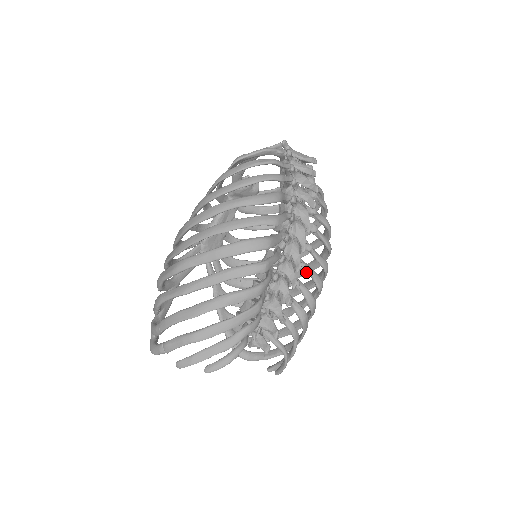
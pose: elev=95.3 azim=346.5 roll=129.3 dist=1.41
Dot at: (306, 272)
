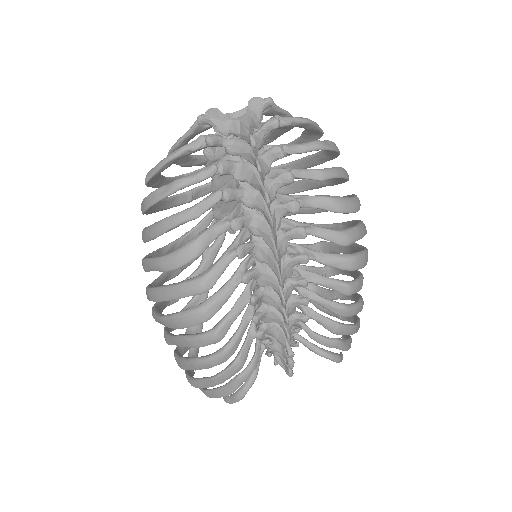
Dot at: occluded
